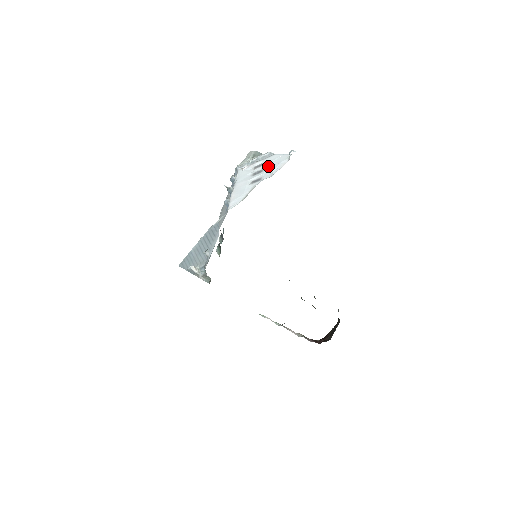
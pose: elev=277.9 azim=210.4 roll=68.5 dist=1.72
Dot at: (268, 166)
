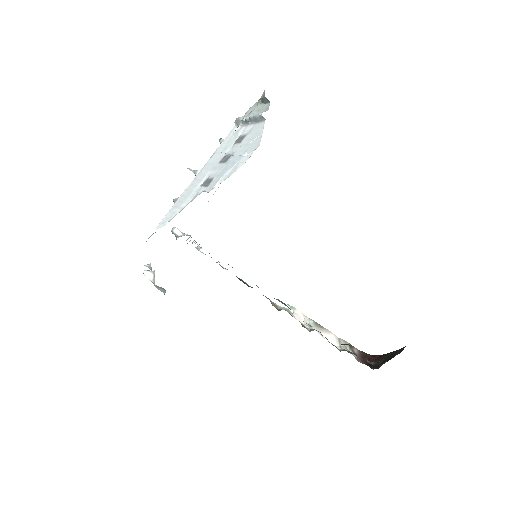
Dot at: (235, 153)
